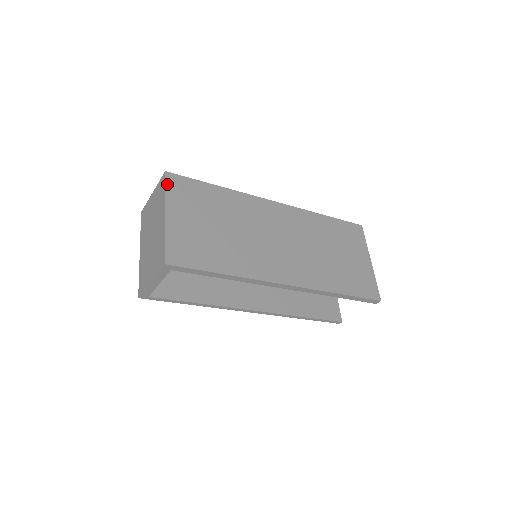
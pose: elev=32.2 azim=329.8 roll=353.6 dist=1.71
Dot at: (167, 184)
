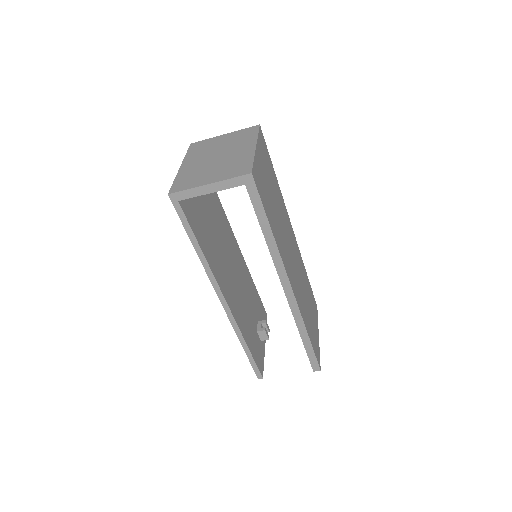
Dot at: (259, 132)
